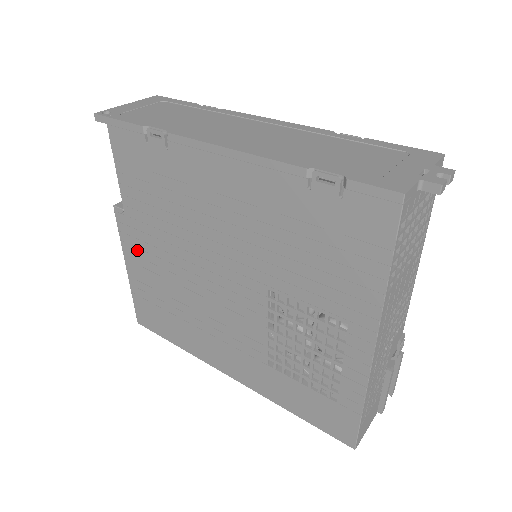
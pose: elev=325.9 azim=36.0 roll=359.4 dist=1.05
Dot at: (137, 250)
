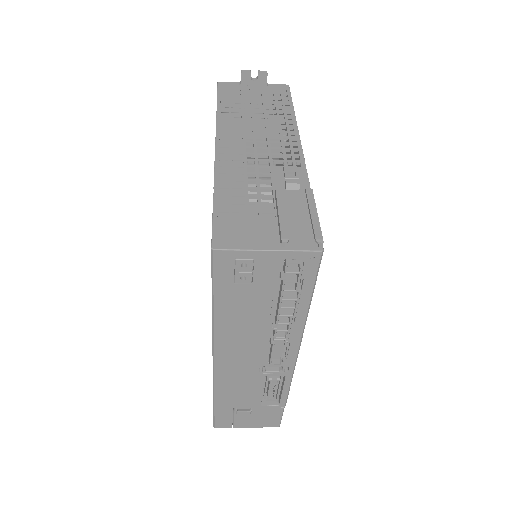
Dot at: occluded
